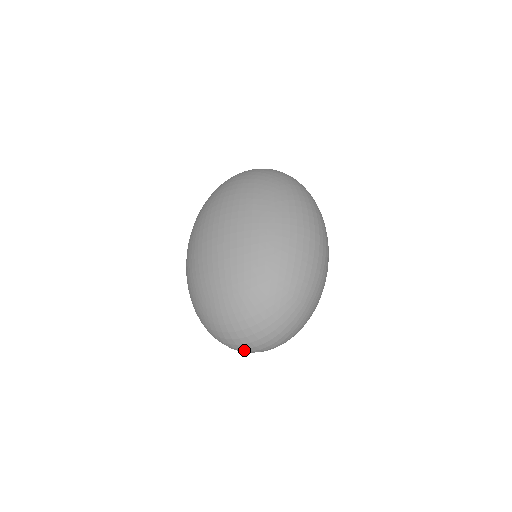
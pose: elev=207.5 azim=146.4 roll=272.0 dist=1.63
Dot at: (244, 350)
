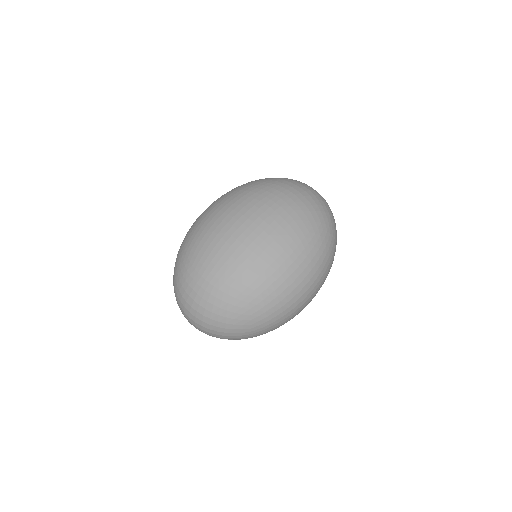
Dot at: occluded
